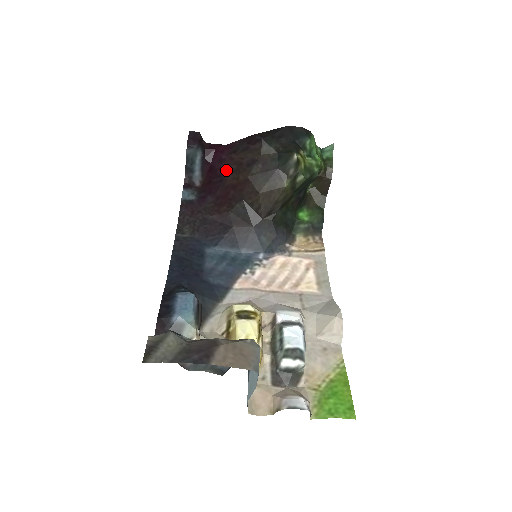
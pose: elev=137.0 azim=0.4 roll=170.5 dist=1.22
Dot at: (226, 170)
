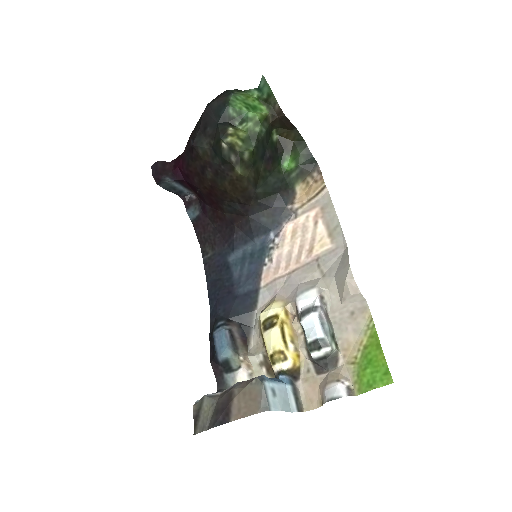
Dot at: (195, 184)
